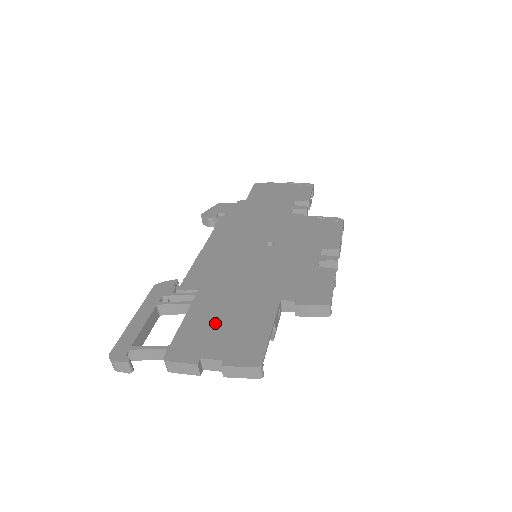
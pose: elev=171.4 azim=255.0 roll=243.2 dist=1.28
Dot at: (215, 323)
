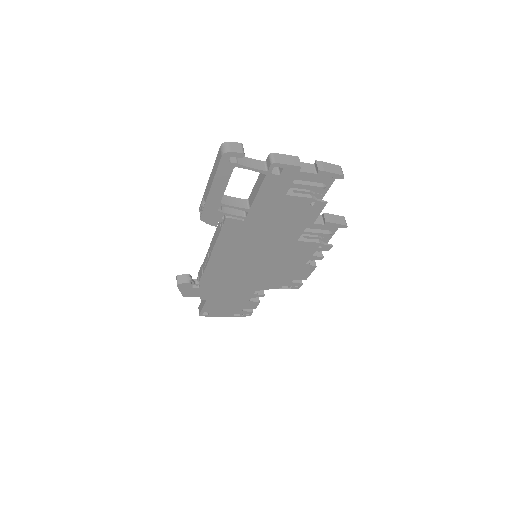
Dot at: occluded
